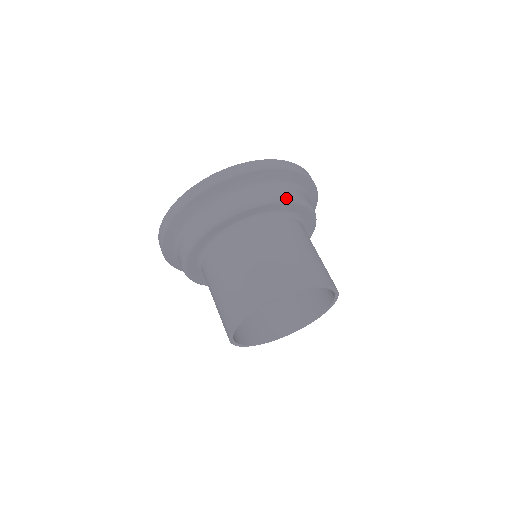
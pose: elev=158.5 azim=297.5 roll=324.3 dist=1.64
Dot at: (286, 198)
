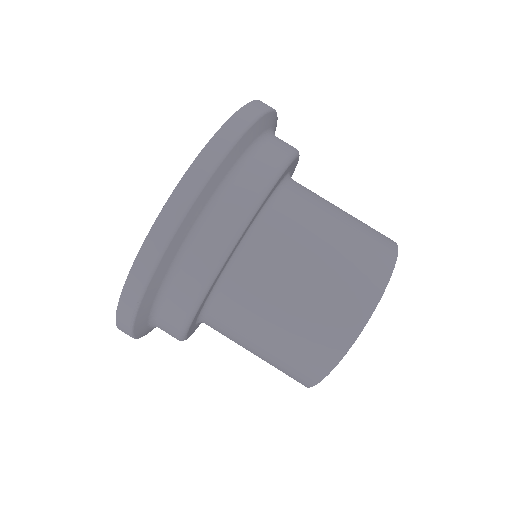
Dot at: (295, 151)
